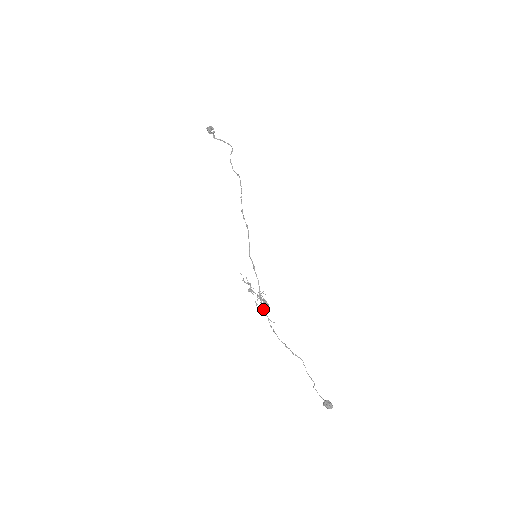
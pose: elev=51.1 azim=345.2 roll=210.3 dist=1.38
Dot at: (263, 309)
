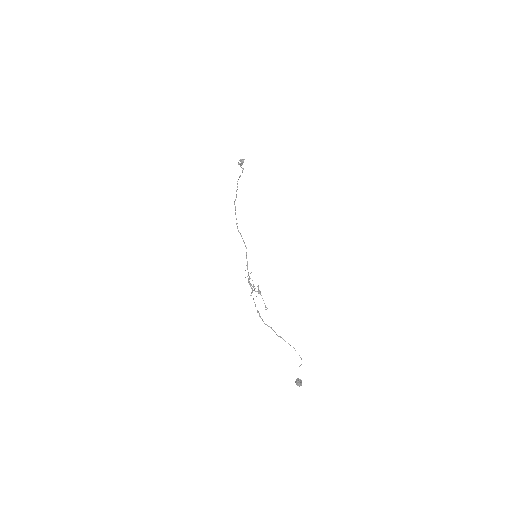
Dot at: (262, 298)
